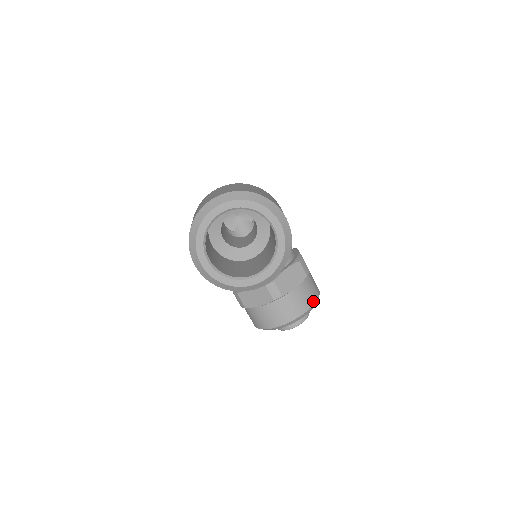
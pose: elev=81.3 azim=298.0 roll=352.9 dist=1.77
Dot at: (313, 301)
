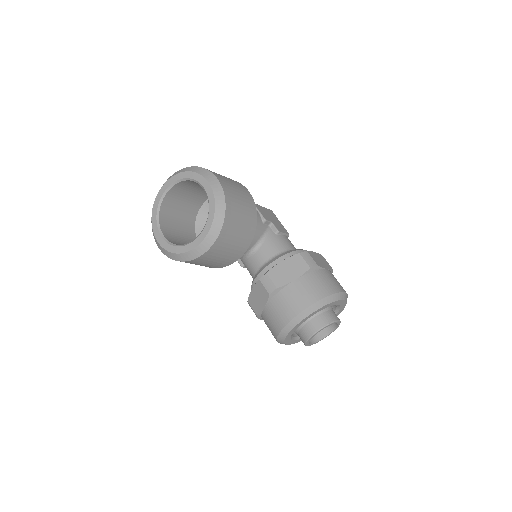
Dot at: (321, 295)
